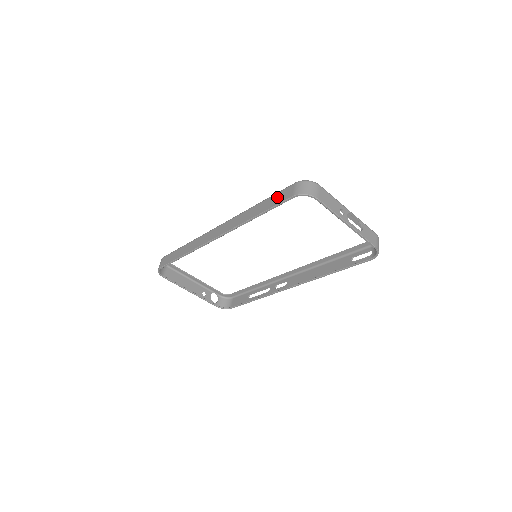
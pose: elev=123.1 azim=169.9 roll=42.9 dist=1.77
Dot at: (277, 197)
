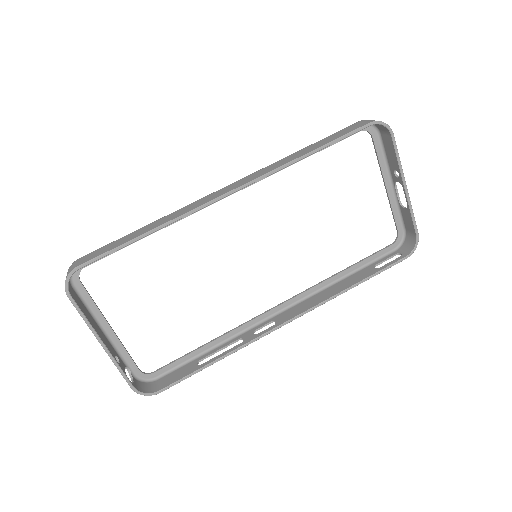
Dot at: (338, 133)
